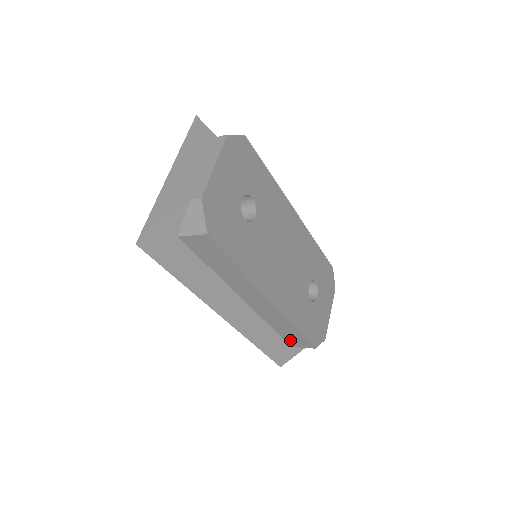
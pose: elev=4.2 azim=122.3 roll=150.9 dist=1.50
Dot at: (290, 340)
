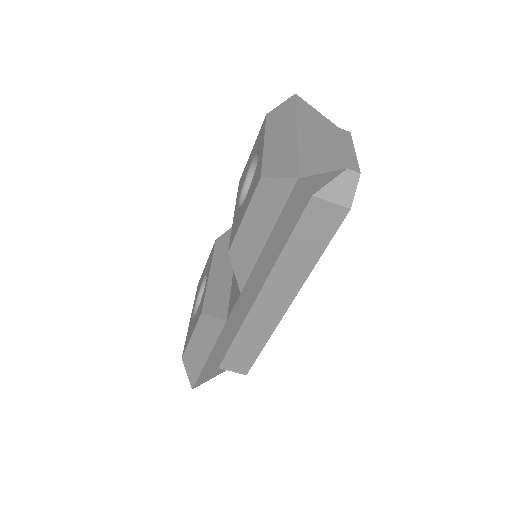
Dot at: (231, 359)
